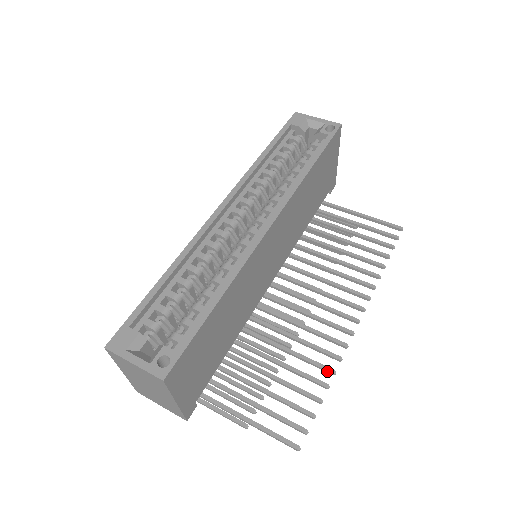
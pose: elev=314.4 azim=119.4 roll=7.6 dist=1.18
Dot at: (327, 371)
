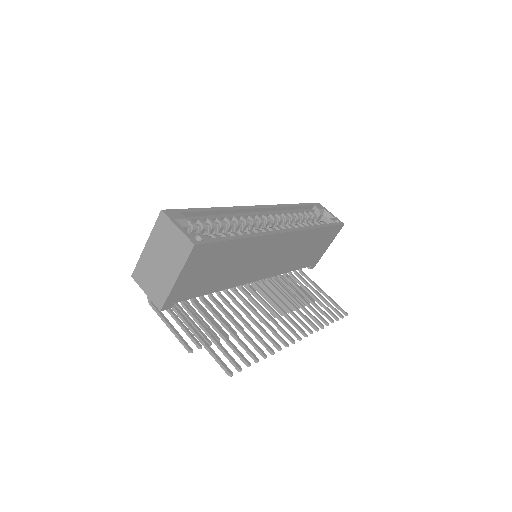
Dot at: (269, 349)
